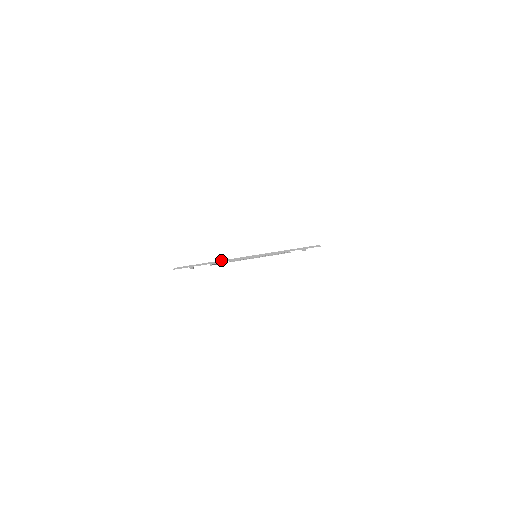
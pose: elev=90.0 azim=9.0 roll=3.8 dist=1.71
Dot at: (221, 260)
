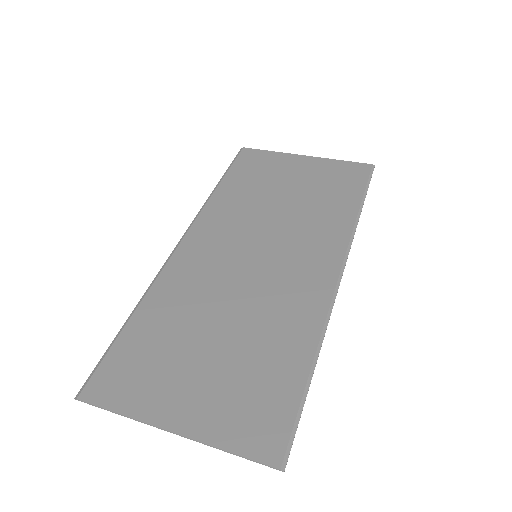
Dot at: (136, 420)
